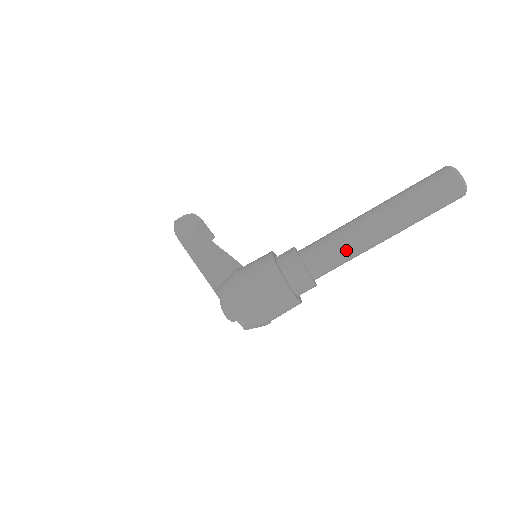
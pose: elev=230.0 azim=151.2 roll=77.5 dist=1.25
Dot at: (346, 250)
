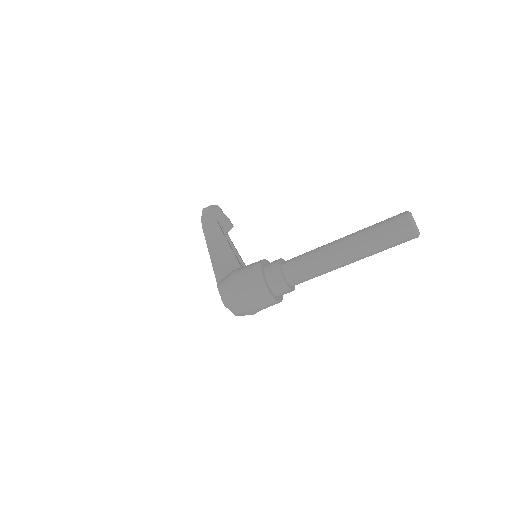
Dot at: (317, 269)
